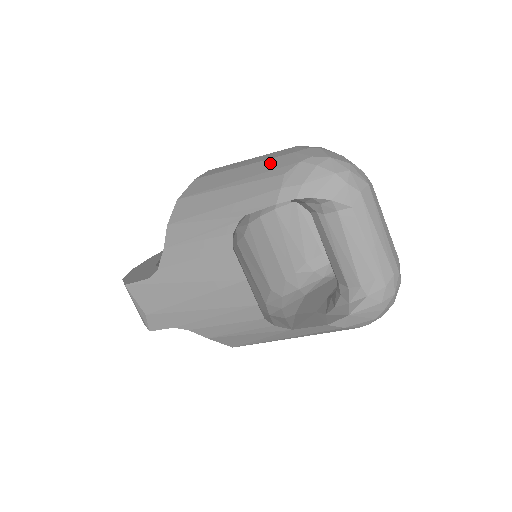
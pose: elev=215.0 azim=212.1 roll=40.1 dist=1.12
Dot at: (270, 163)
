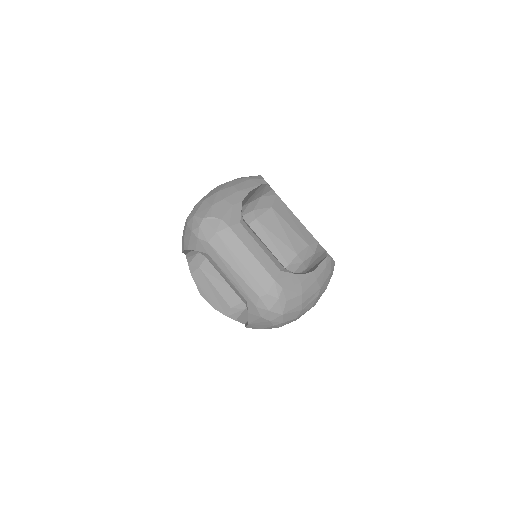
Dot at: occluded
